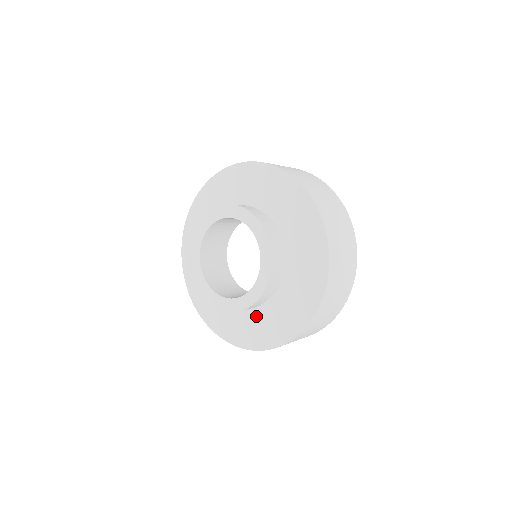
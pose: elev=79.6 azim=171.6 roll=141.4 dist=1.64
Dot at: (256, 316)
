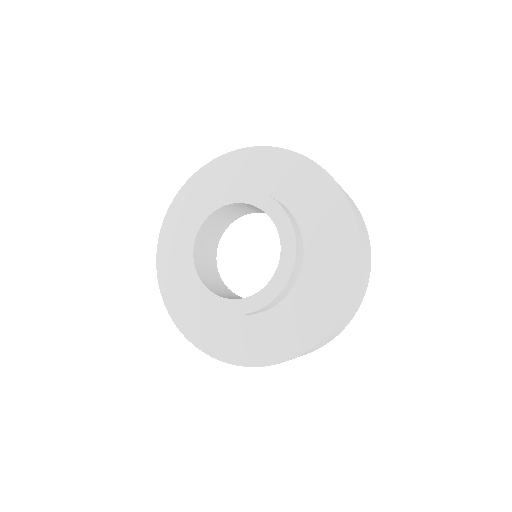
Dot at: (232, 322)
